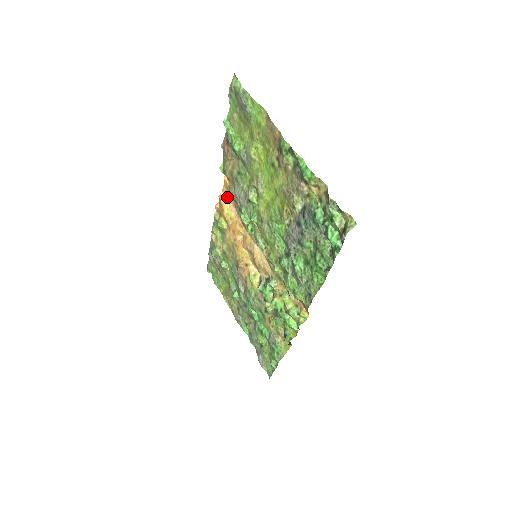
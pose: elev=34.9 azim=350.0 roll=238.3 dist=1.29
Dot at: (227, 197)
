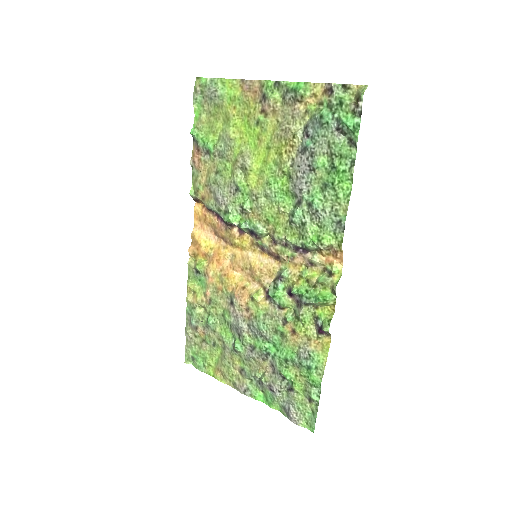
Dot at: (201, 230)
